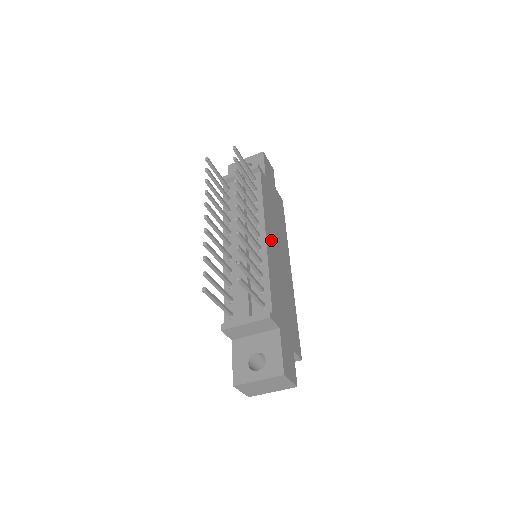
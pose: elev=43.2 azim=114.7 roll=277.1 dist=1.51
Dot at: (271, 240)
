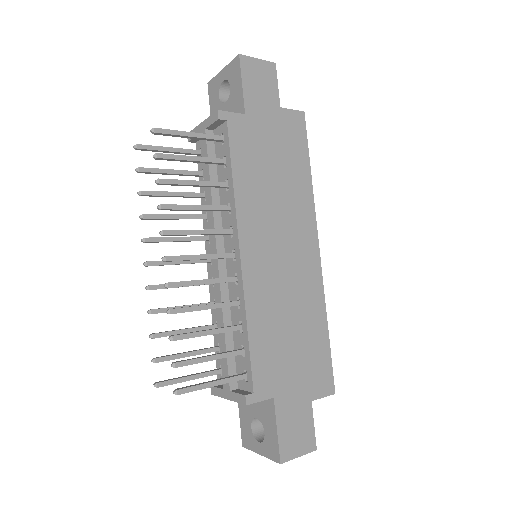
Dot at: (258, 249)
